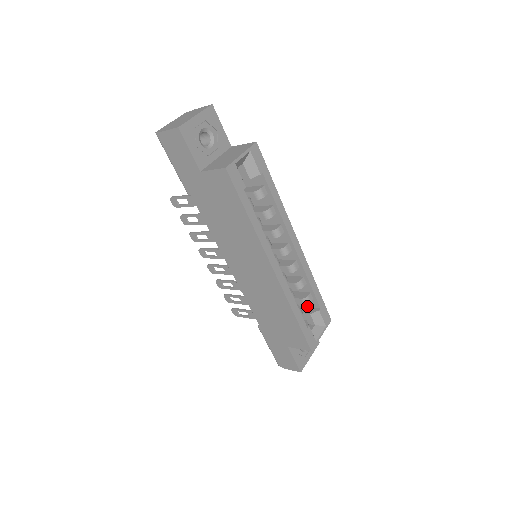
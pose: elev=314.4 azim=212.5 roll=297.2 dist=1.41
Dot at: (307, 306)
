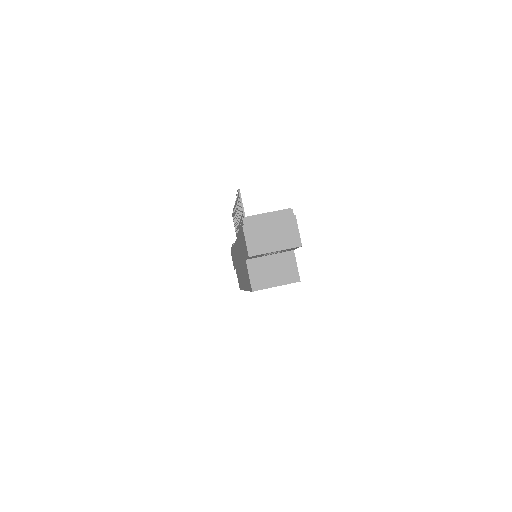
Dot at: occluded
